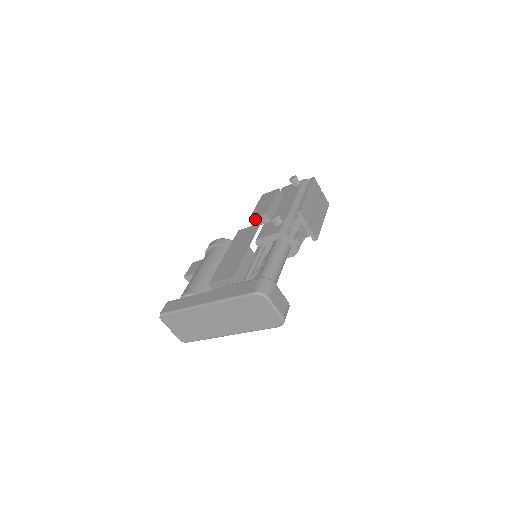
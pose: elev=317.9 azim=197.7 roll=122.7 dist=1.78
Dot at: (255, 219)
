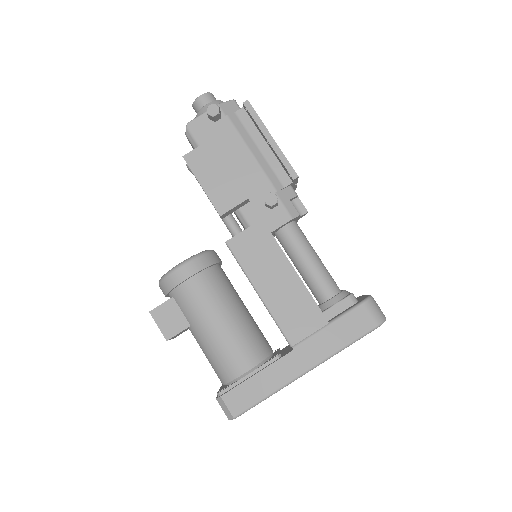
Dot at: (230, 211)
